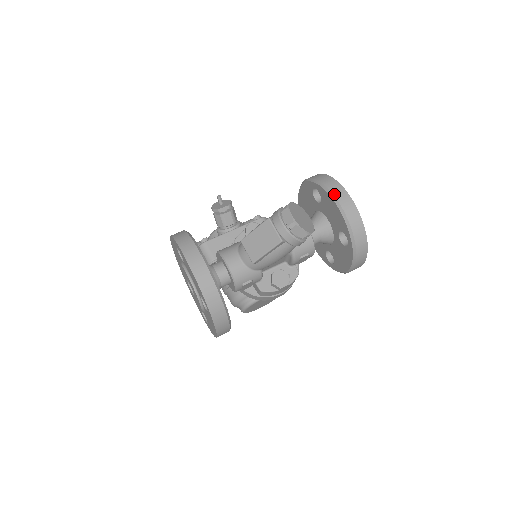
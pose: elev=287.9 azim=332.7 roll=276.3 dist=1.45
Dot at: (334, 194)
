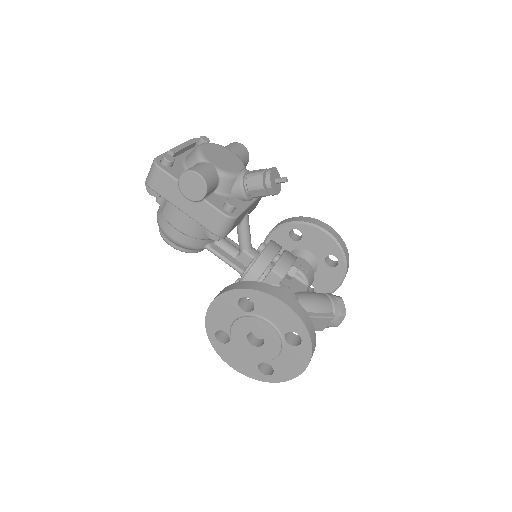
Dot at: occluded
